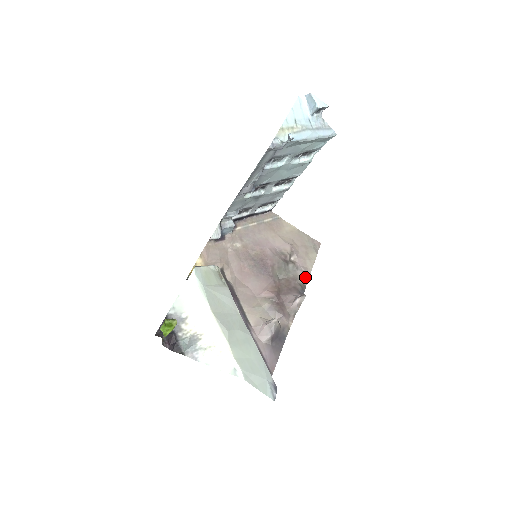
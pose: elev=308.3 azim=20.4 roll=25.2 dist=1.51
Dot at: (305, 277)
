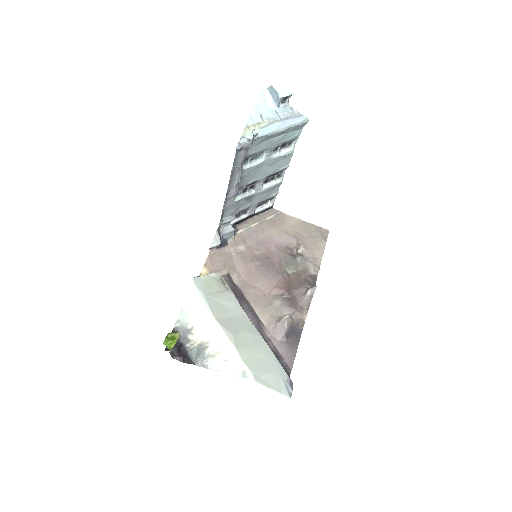
Dot at: (315, 268)
